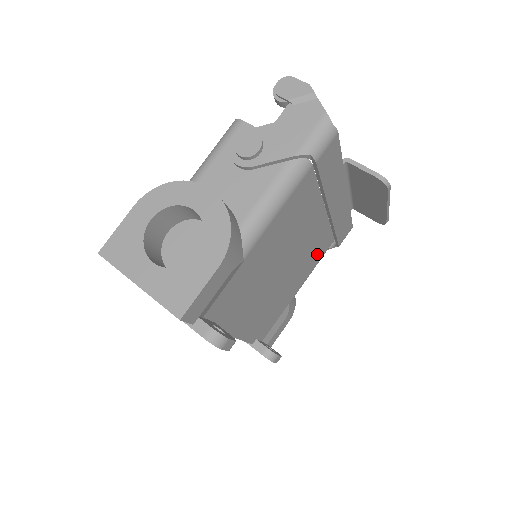
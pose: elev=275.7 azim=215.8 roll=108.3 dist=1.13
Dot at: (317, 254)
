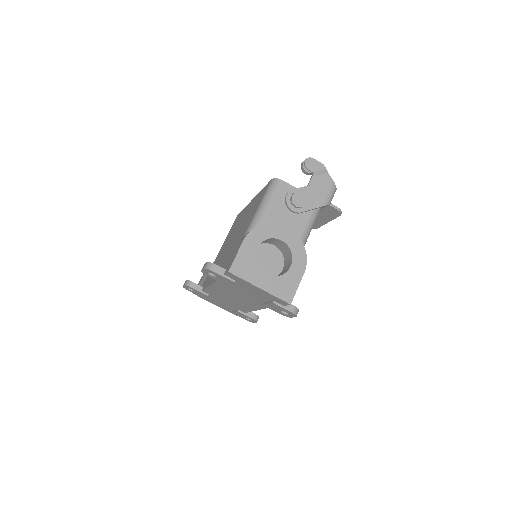
Dot at: occluded
